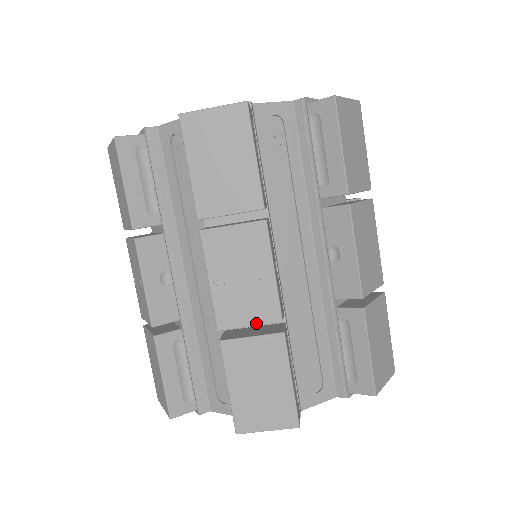
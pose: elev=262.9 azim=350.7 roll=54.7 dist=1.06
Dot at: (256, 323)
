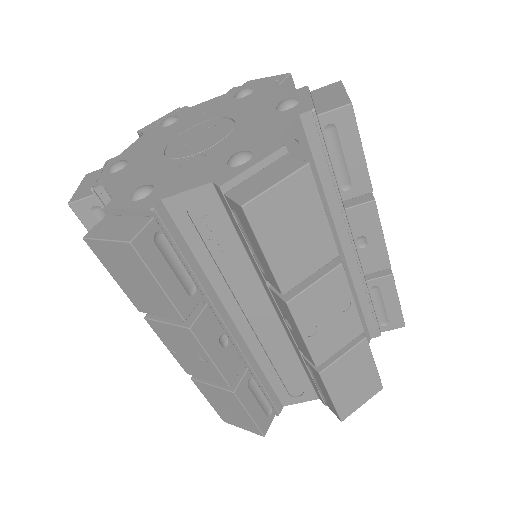
Dot at: (345, 344)
